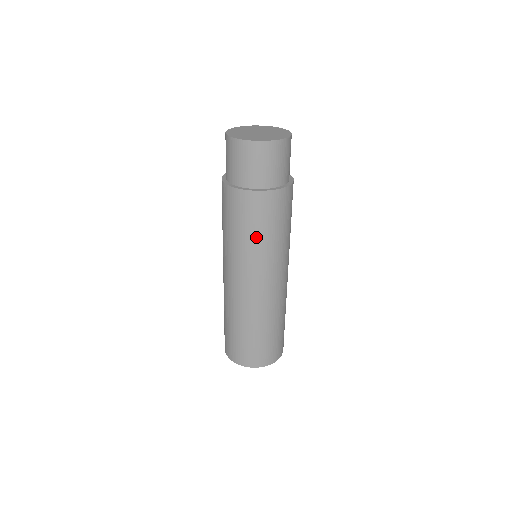
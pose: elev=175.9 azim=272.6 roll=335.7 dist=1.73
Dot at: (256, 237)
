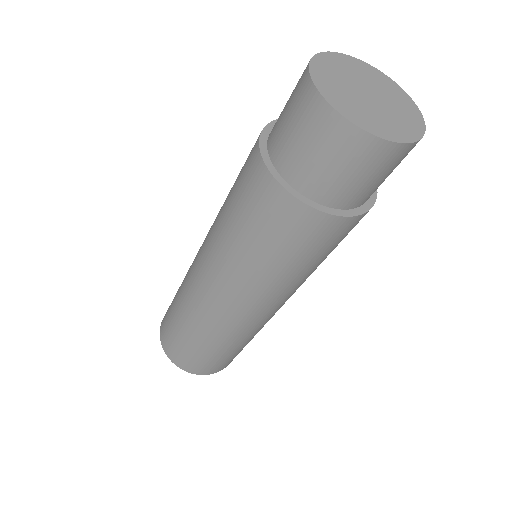
Dot at: (322, 261)
